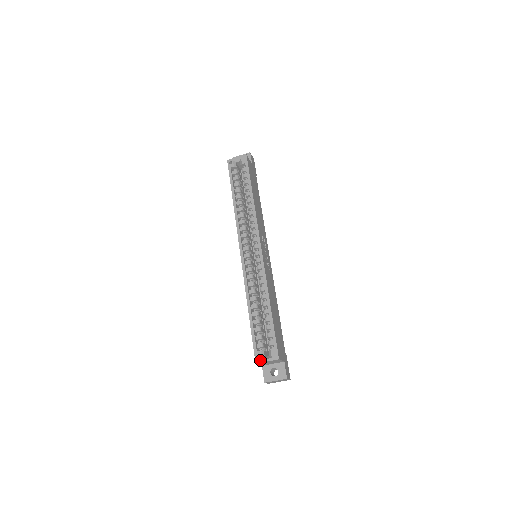
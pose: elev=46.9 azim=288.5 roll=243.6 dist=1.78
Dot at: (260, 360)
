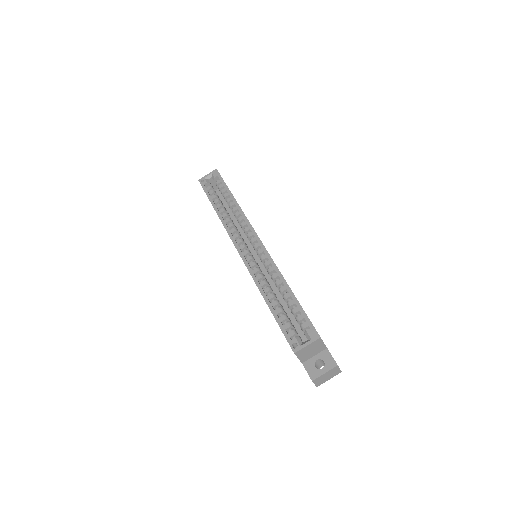
Dot at: (298, 347)
